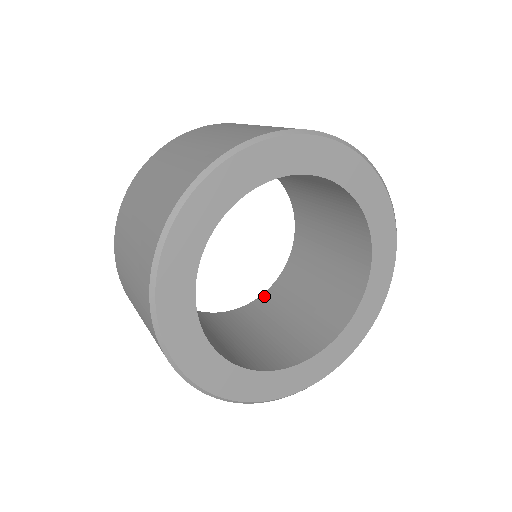
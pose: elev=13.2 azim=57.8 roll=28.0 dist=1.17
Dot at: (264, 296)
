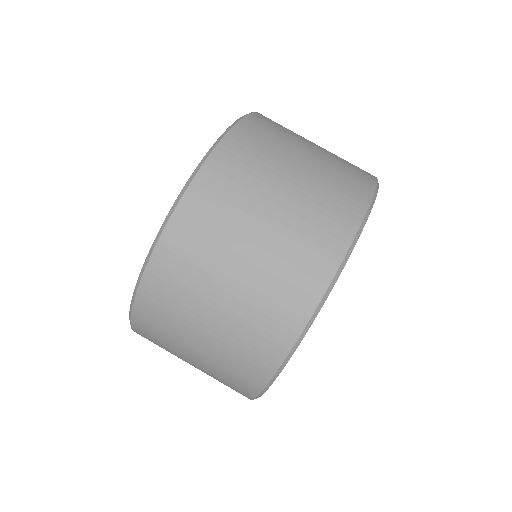
Dot at: occluded
